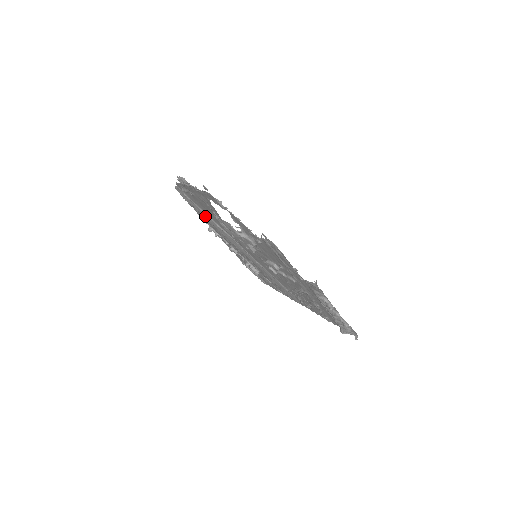
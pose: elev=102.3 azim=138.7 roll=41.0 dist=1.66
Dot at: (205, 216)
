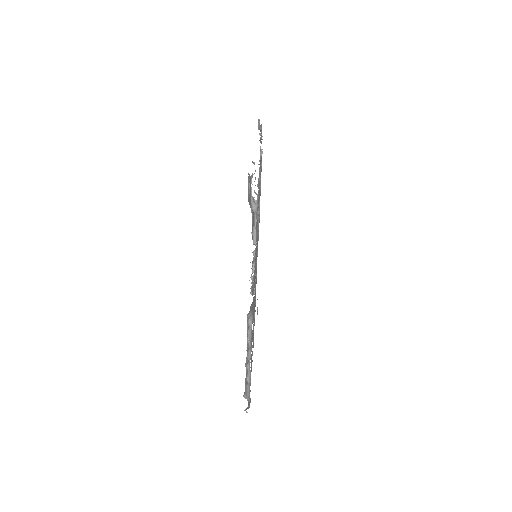
Dot at: (259, 198)
